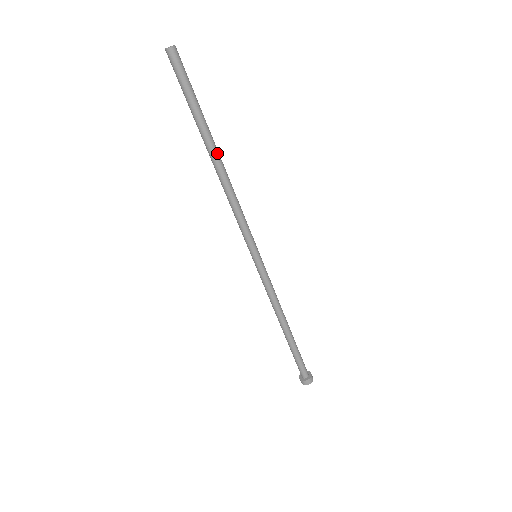
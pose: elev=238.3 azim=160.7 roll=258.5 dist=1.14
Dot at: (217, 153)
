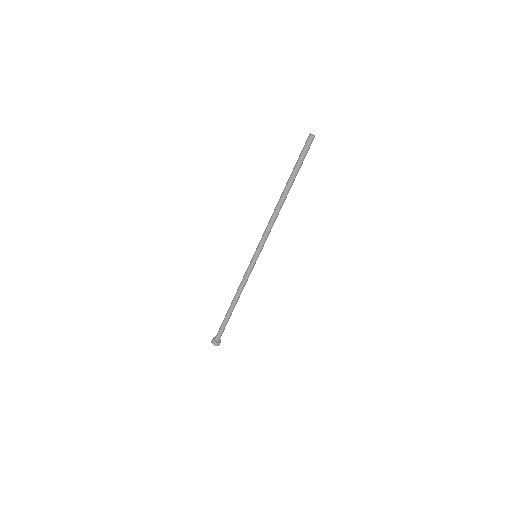
Dot at: (287, 194)
